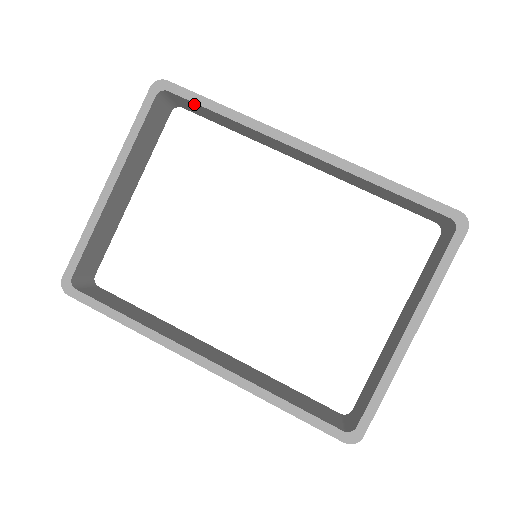
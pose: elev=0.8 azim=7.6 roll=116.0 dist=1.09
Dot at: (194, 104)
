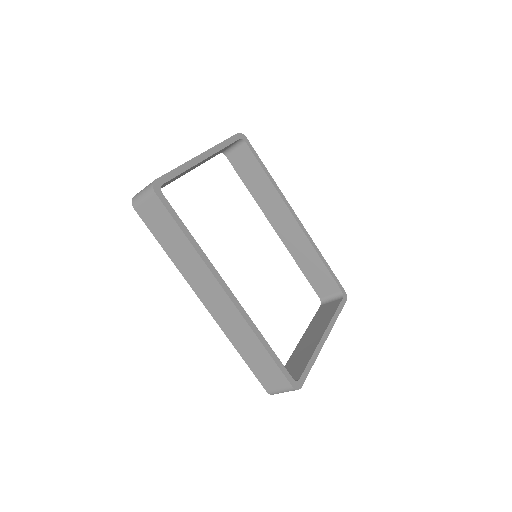
Dot at: (253, 159)
